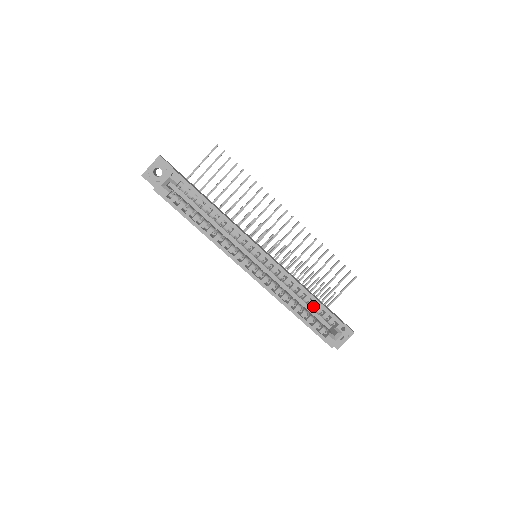
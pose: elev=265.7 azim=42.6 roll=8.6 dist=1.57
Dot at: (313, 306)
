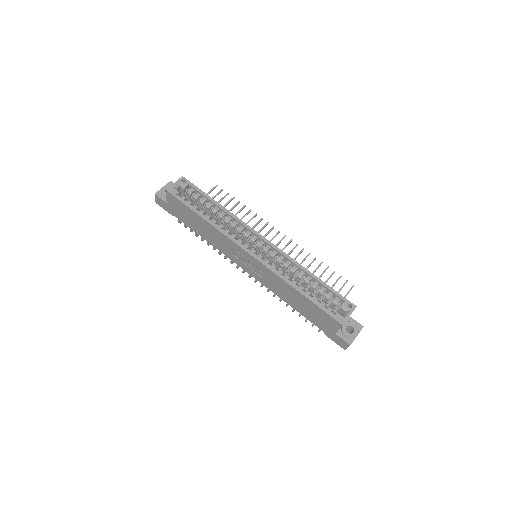
Dot at: (316, 286)
